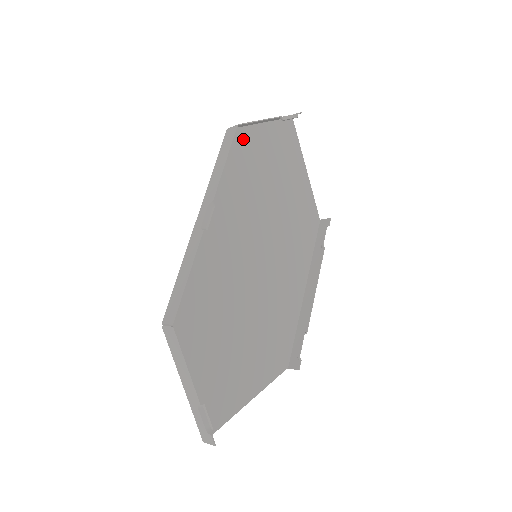
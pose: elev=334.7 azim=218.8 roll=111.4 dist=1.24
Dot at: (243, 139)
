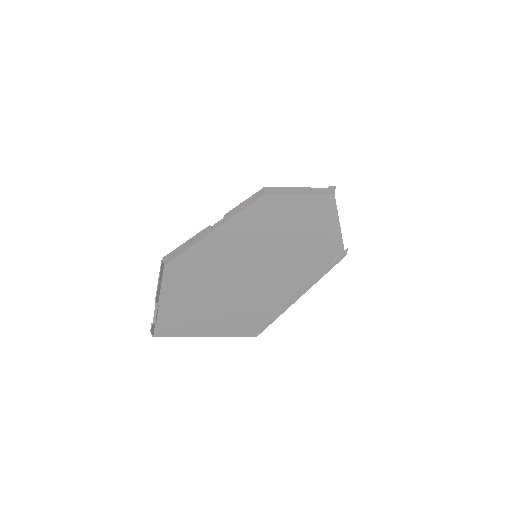
Dot at: (276, 200)
